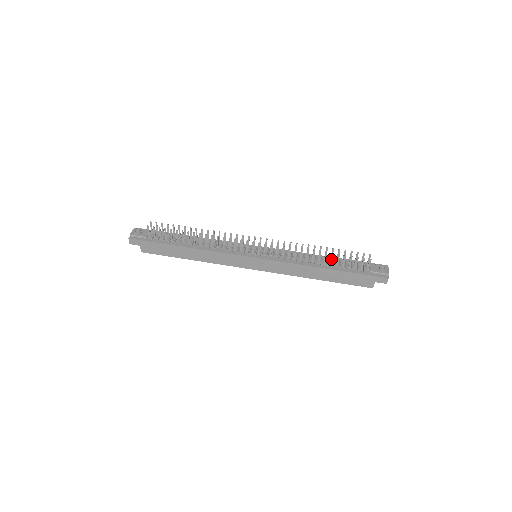
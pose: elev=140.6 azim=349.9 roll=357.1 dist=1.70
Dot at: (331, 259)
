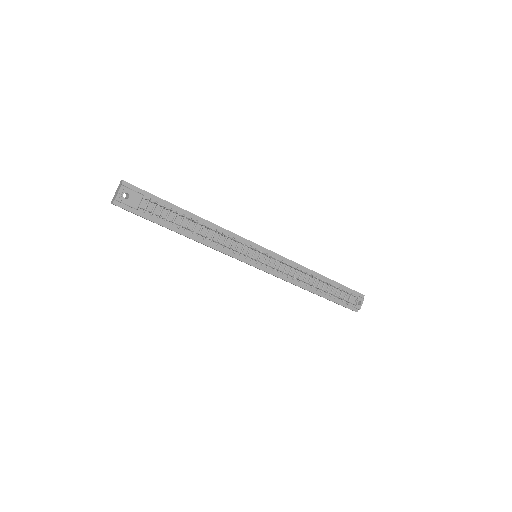
Dot at: (324, 291)
